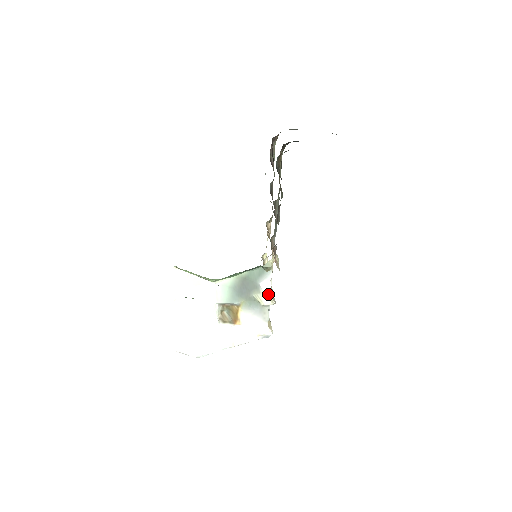
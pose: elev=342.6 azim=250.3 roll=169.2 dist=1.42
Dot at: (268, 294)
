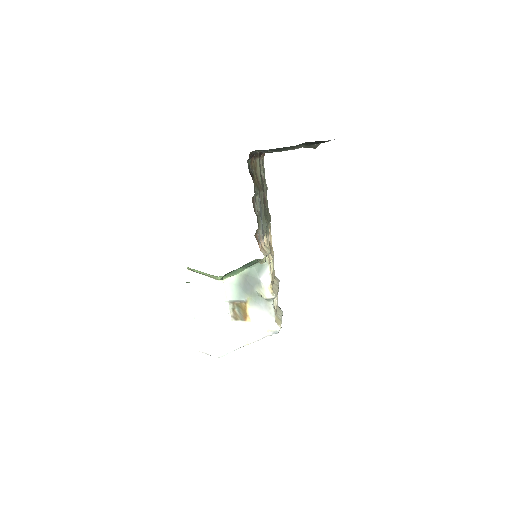
Dot at: (269, 288)
